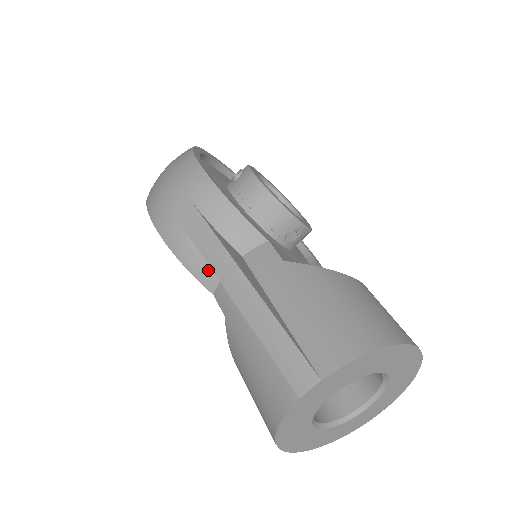
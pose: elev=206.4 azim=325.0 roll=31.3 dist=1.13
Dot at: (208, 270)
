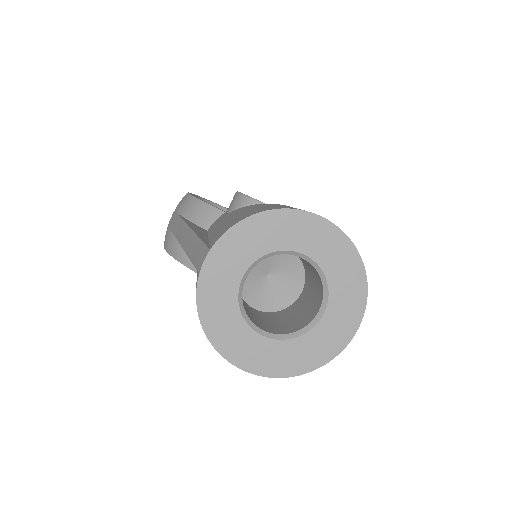
Dot at: occluded
